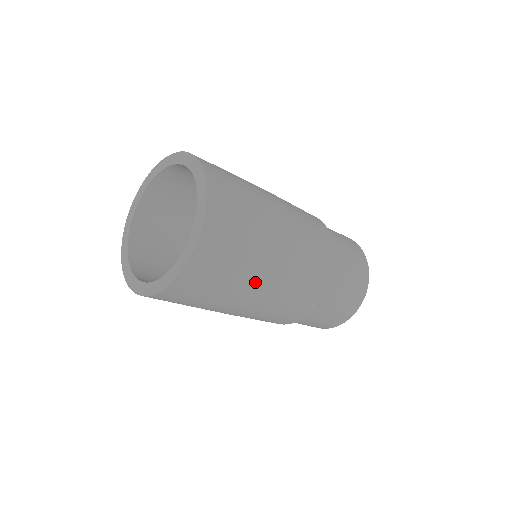
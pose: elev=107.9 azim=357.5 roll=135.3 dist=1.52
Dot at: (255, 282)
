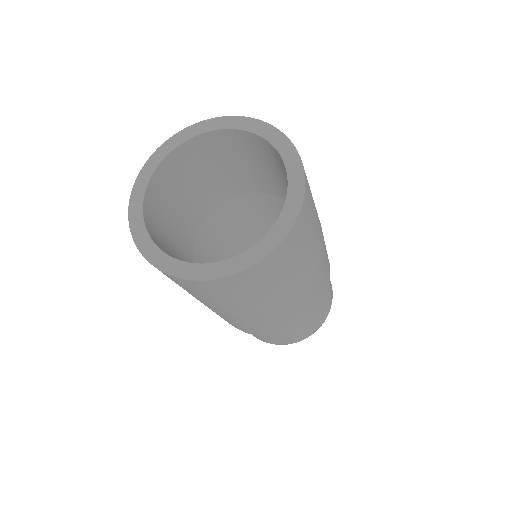
Dot at: (308, 270)
